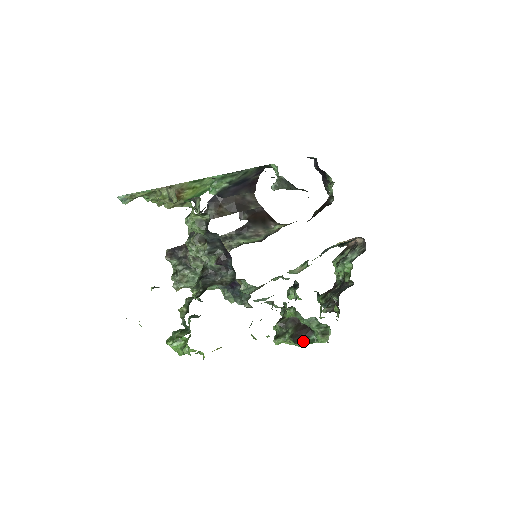
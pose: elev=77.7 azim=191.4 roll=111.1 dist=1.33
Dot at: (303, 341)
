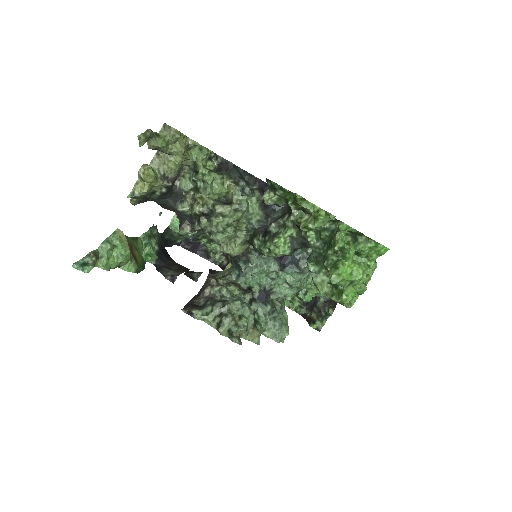
Dot at: occluded
